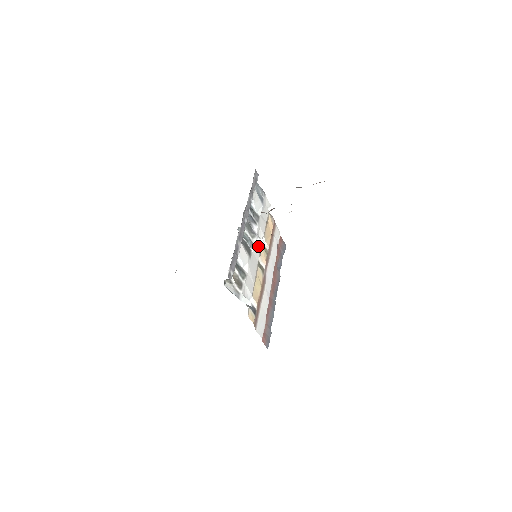
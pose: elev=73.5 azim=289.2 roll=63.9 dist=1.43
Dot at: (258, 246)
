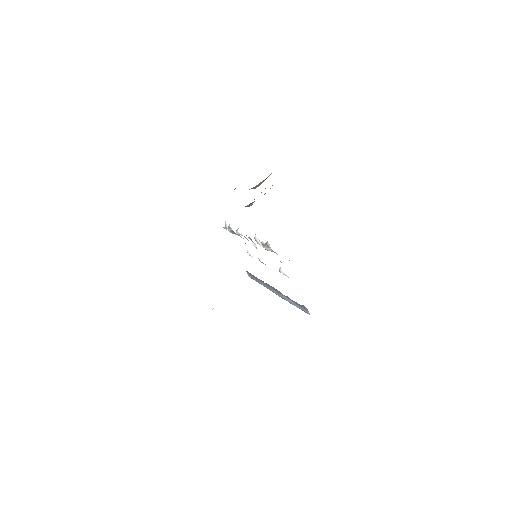
Dot at: (254, 246)
